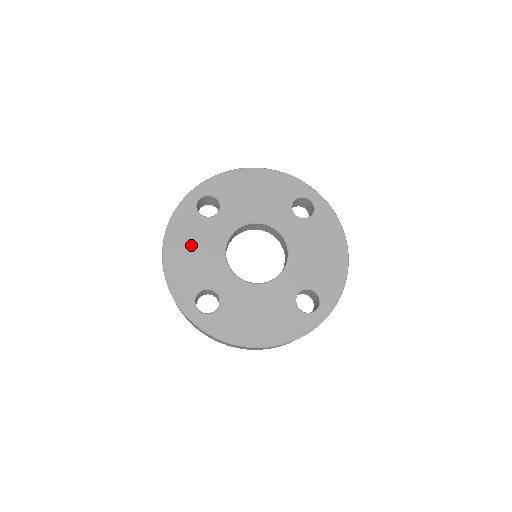
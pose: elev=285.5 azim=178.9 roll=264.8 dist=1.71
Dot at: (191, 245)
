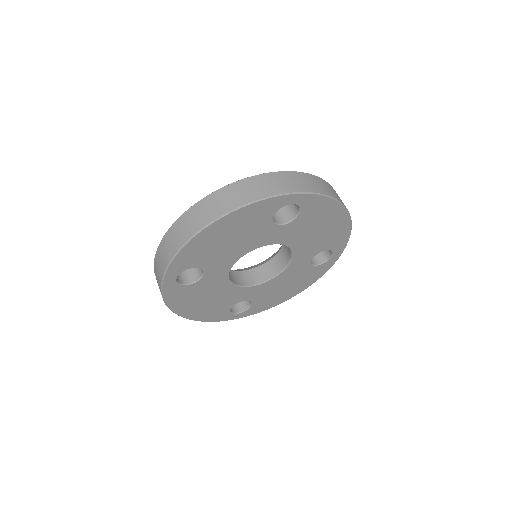
Dot at: (235, 234)
